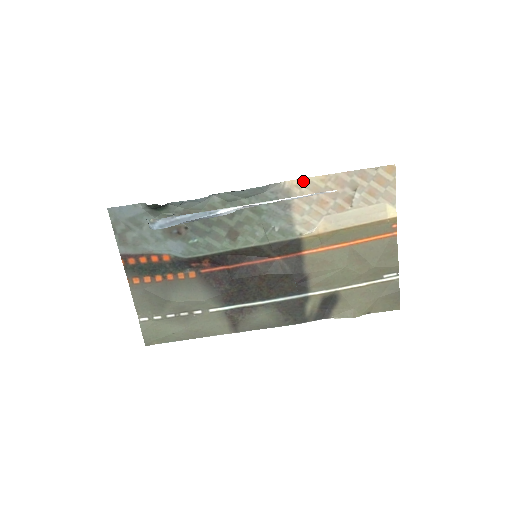
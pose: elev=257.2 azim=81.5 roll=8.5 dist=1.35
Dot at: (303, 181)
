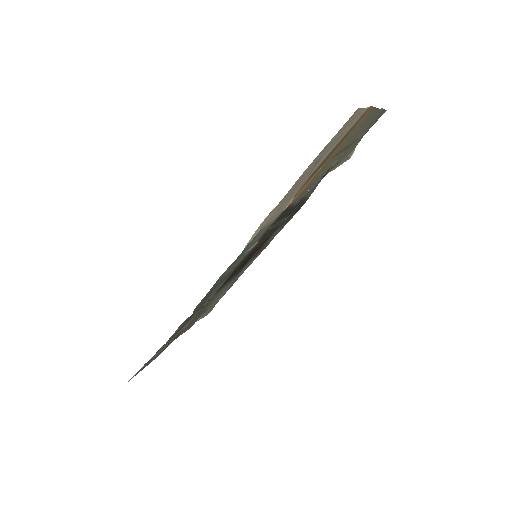
Dot at: (263, 222)
